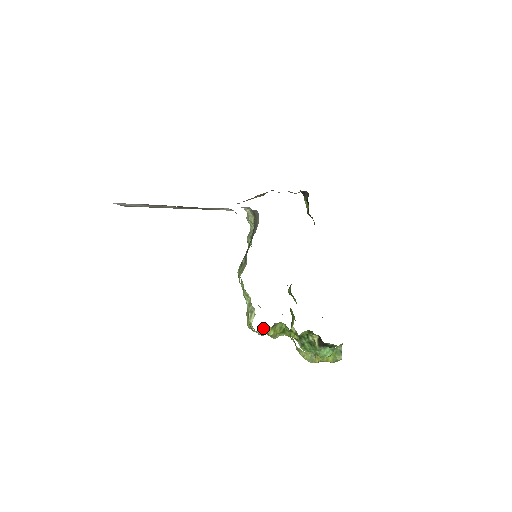
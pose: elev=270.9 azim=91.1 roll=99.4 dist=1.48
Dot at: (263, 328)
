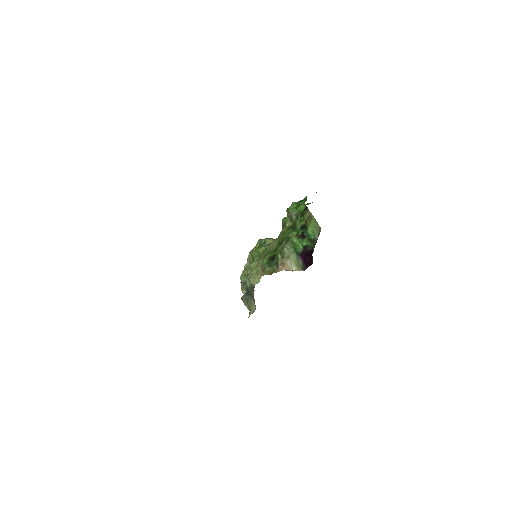
Dot at: occluded
